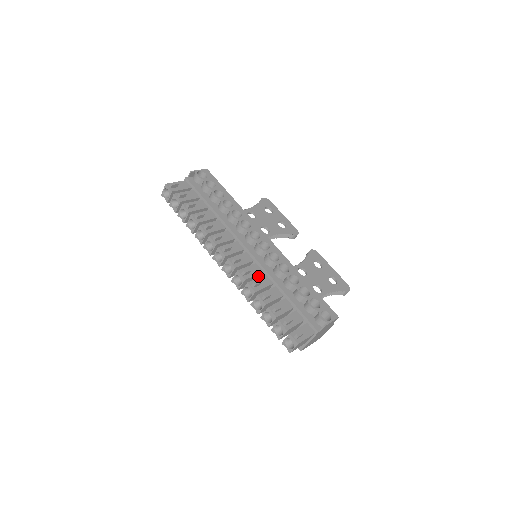
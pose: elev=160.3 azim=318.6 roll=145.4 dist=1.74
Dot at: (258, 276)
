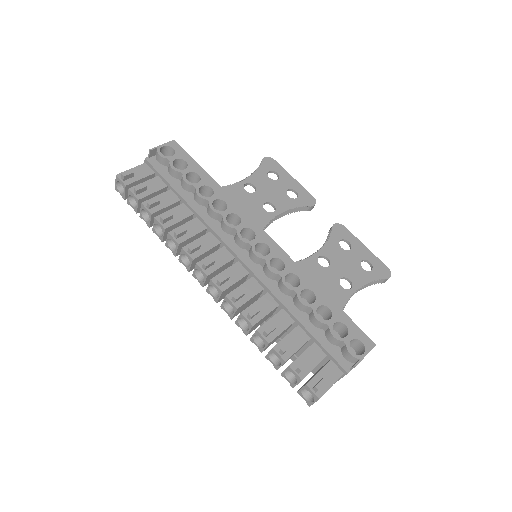
Dot at: (257, 295)
